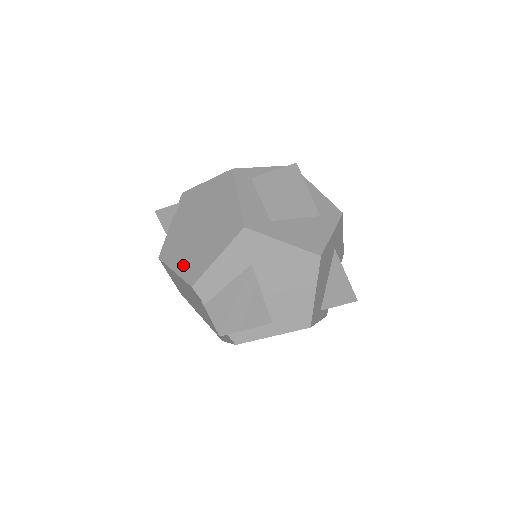
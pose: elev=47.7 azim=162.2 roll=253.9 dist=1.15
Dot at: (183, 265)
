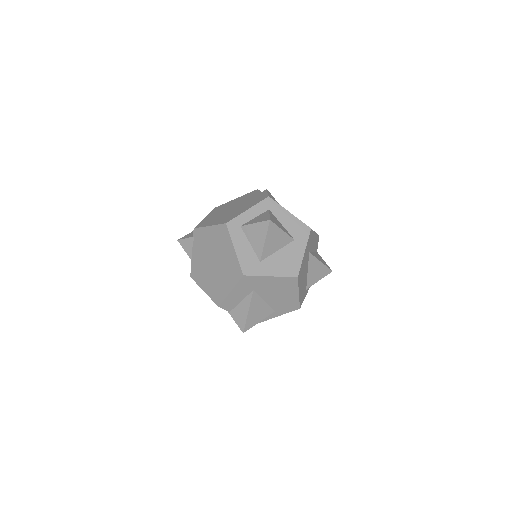
Dot at: (209, 289)
